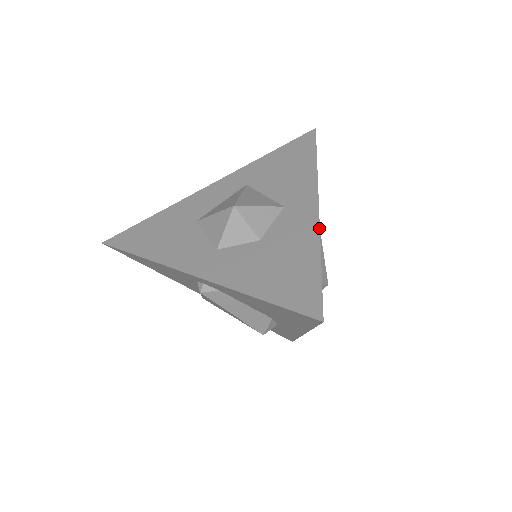
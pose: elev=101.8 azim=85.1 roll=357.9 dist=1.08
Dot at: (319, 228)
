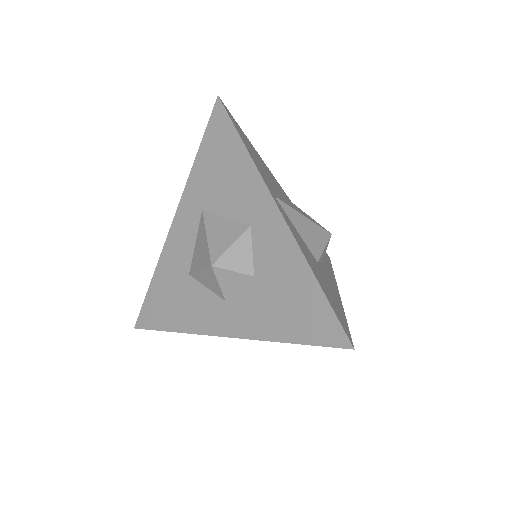
Dot at: (295, 241)
